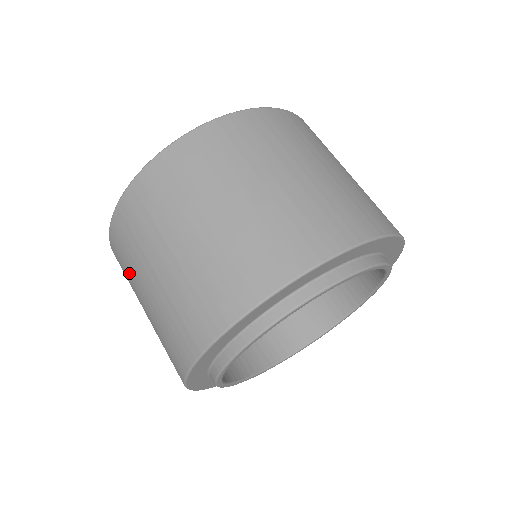
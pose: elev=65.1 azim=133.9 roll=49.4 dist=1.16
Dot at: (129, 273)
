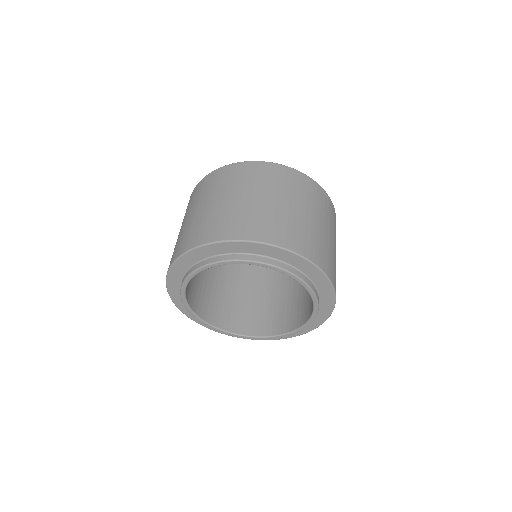
Dot at: occluded
